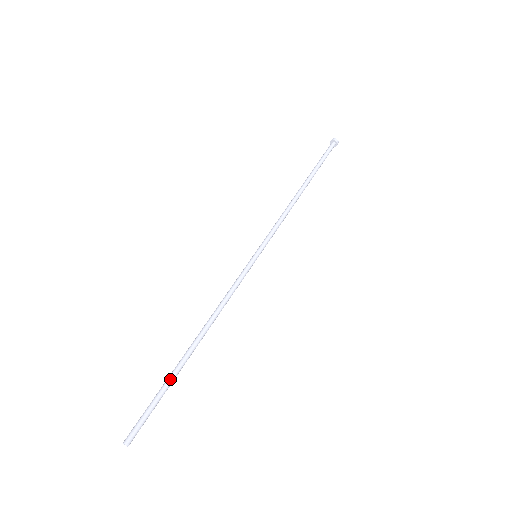
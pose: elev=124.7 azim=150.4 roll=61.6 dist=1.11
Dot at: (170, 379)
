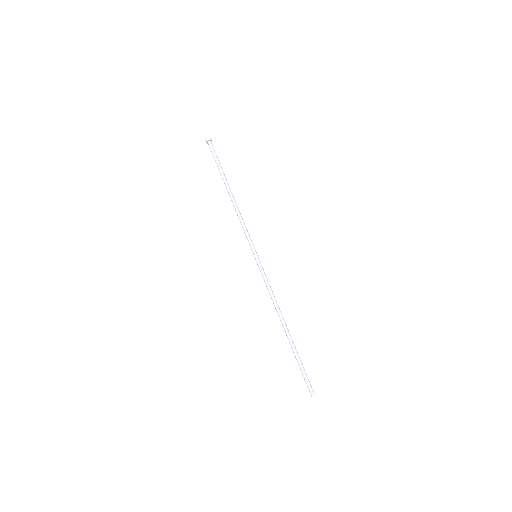
Dot at: (296, 354)
